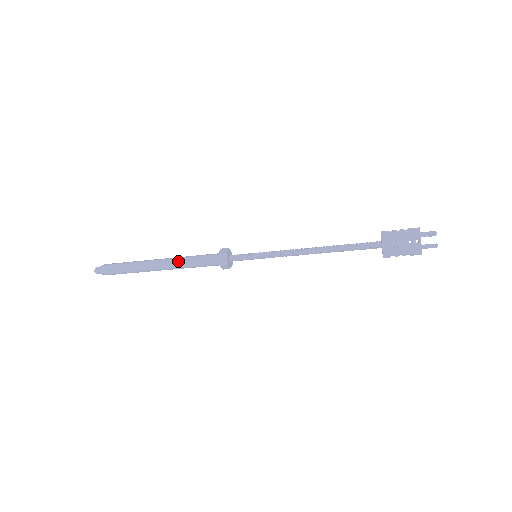
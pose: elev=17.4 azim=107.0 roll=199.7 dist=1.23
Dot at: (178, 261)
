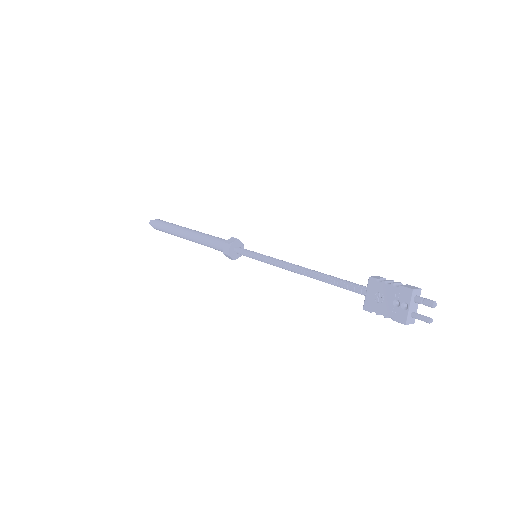
Dot at: (198, 236)
